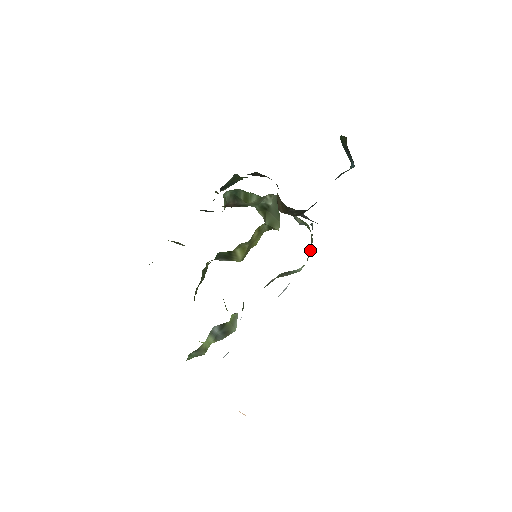
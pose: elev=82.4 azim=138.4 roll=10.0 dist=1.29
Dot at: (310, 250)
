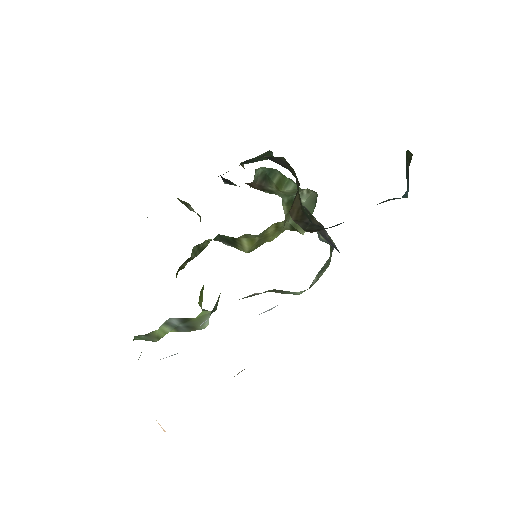
Dot at: (319, 275)
